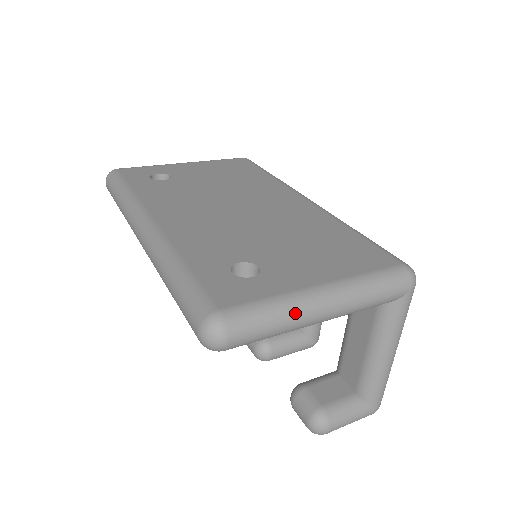
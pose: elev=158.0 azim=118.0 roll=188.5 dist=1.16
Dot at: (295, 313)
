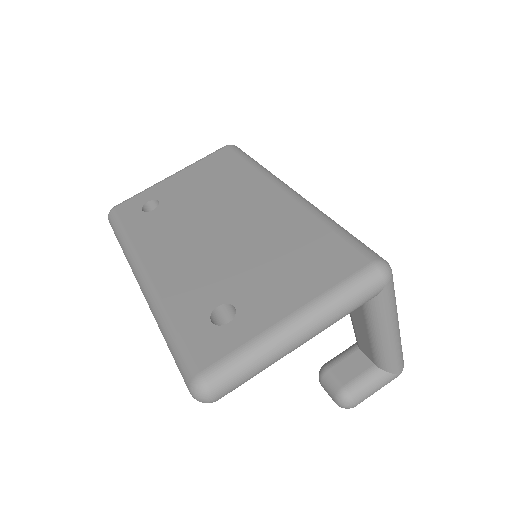
Dot at: (269, 353)
